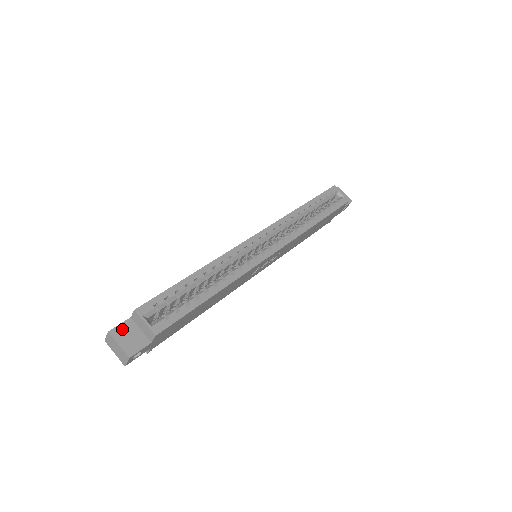
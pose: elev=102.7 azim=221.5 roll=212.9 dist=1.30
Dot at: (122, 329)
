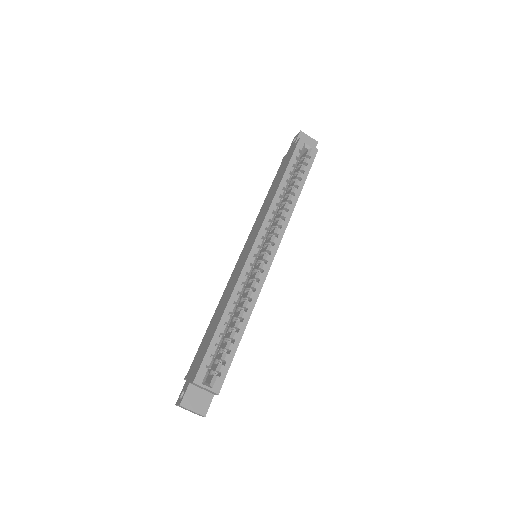
Dot at: (188, 397)
